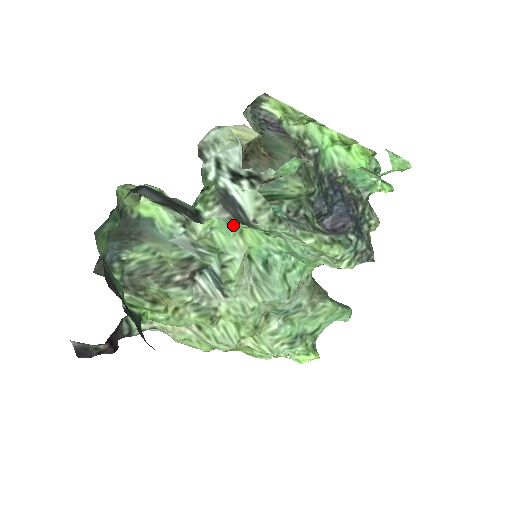
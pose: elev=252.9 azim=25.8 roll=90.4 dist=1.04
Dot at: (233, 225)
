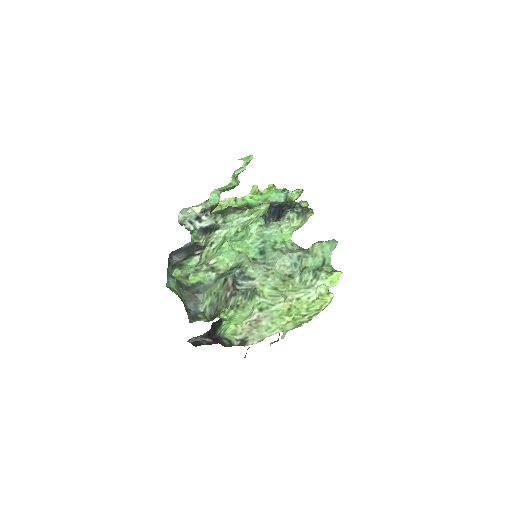
Dot at: (230, 250)
